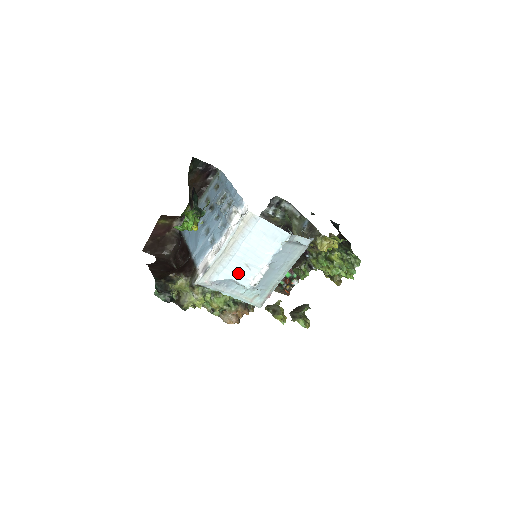
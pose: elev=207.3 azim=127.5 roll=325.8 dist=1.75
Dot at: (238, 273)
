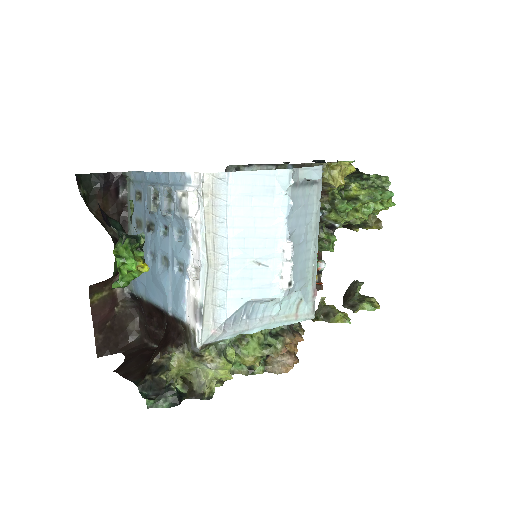
Dot at: (252, 284)
